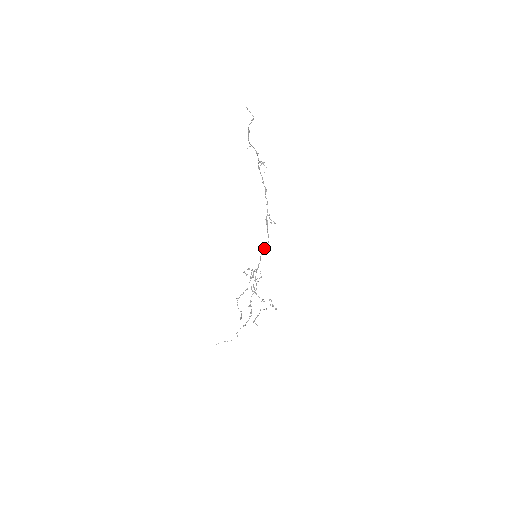
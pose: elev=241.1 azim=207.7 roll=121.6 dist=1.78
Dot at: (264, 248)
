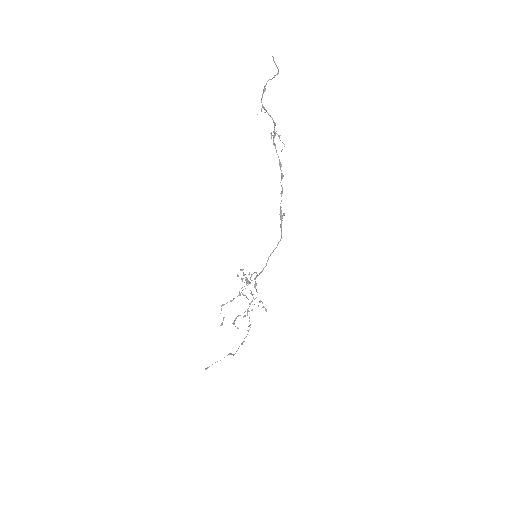
Dot at: (274, 249)
